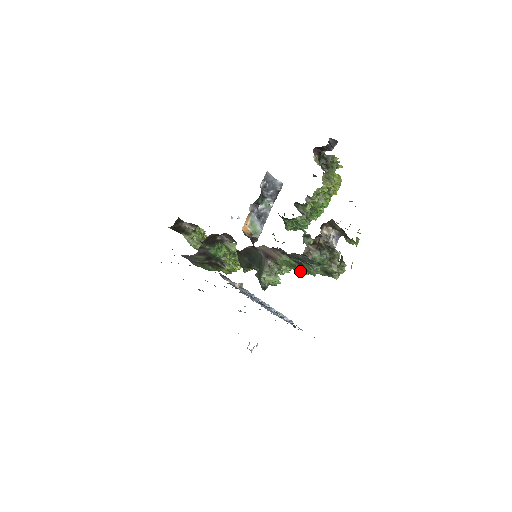
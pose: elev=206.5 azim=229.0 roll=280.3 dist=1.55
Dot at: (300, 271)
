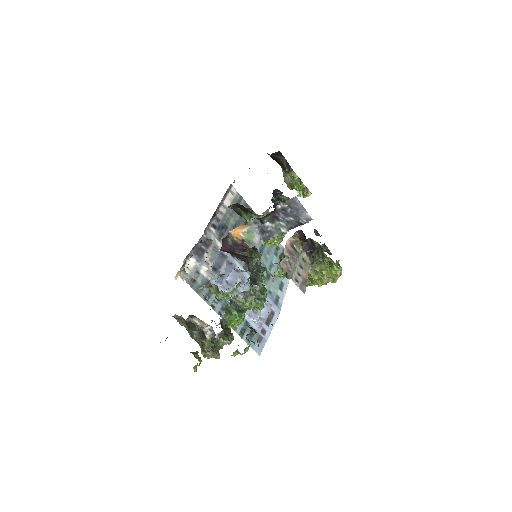
Dot at: occluded
